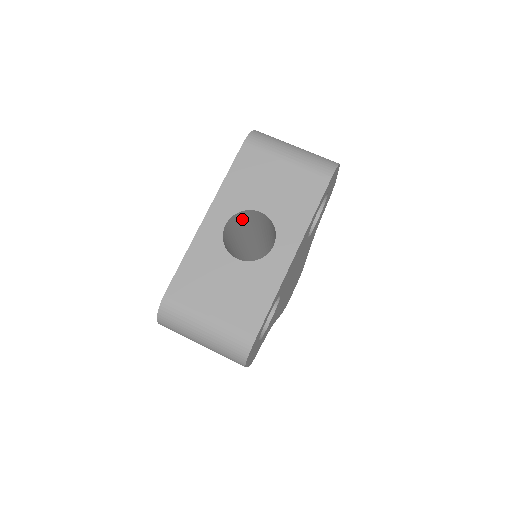
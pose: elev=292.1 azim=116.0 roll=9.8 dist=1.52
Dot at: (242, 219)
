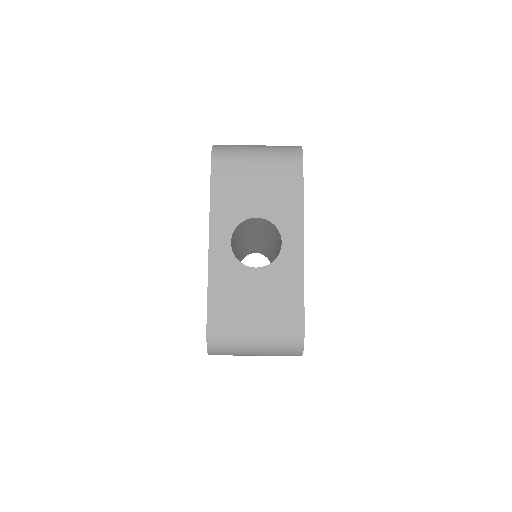
Dot at: (238, 230)
